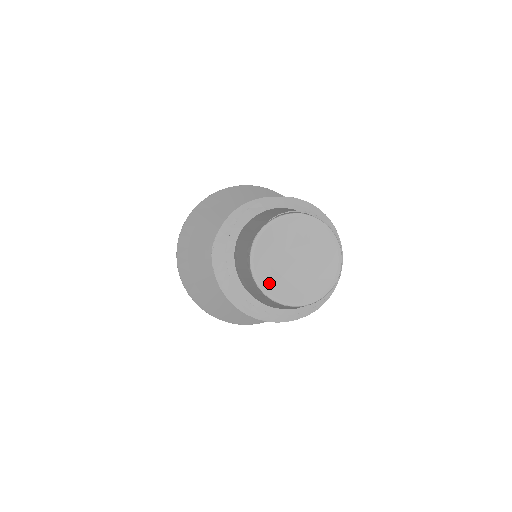
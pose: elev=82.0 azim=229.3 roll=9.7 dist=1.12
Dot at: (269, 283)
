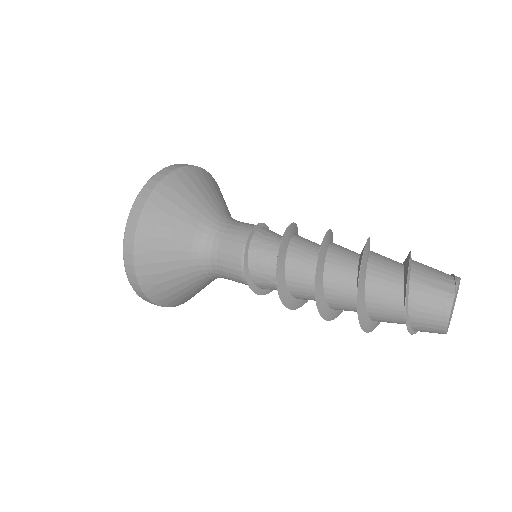
Dot at: occluded
